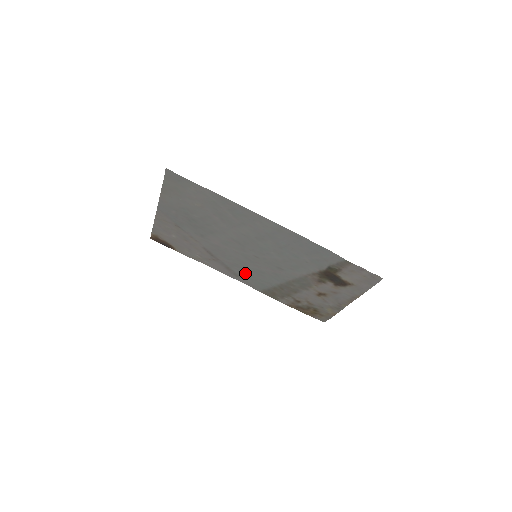
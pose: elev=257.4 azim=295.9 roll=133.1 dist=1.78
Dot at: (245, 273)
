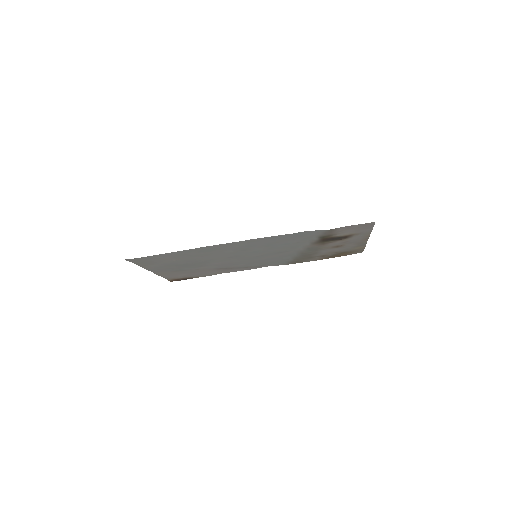
Dot at: (262, 263)
